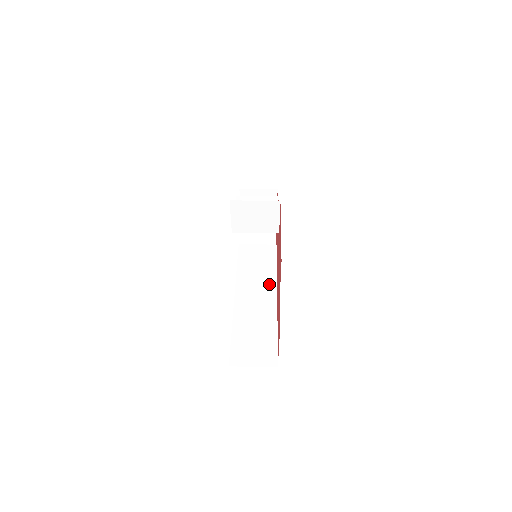
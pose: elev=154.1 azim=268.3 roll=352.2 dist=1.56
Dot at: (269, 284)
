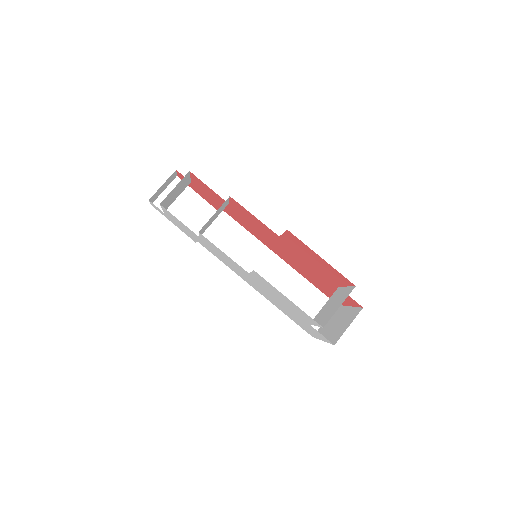
Dot at: (262, 252)
